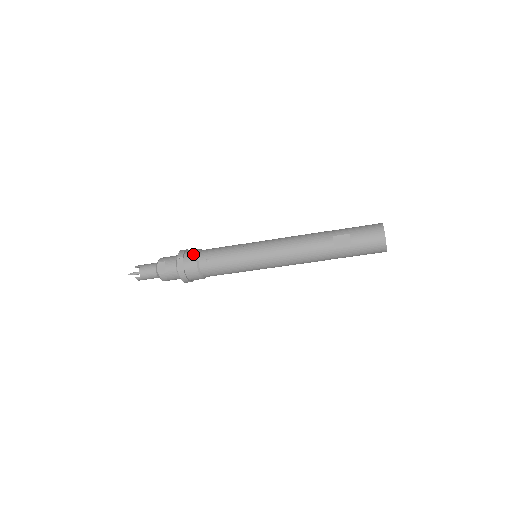
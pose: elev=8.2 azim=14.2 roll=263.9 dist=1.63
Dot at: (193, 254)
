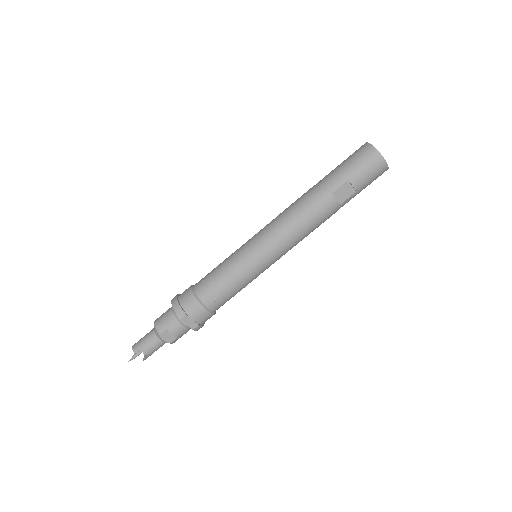
Dot at: (194, 304)
